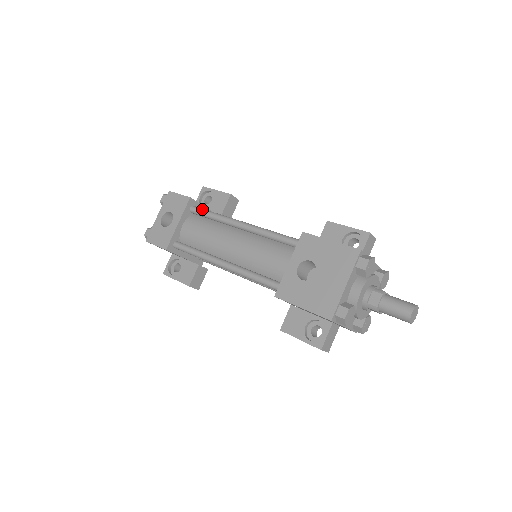
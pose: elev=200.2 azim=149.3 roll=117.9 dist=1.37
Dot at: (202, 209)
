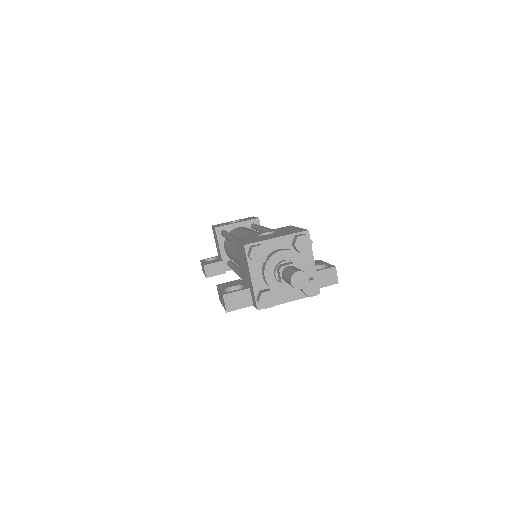
Dot at: occluded
